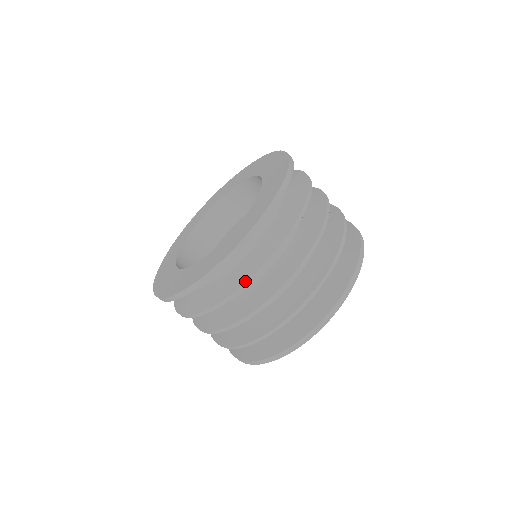
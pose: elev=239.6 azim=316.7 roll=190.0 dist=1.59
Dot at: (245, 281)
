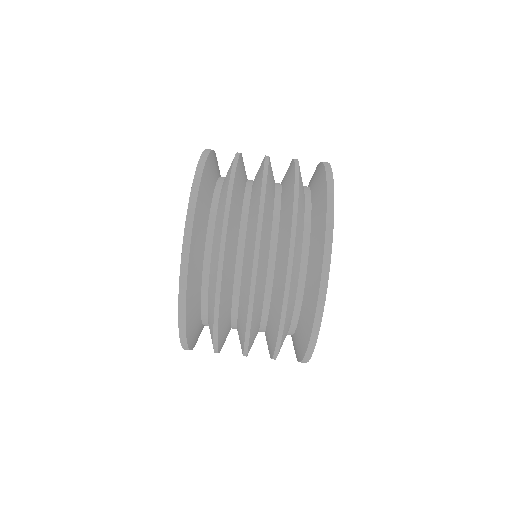
Dot at: (217, 265)
